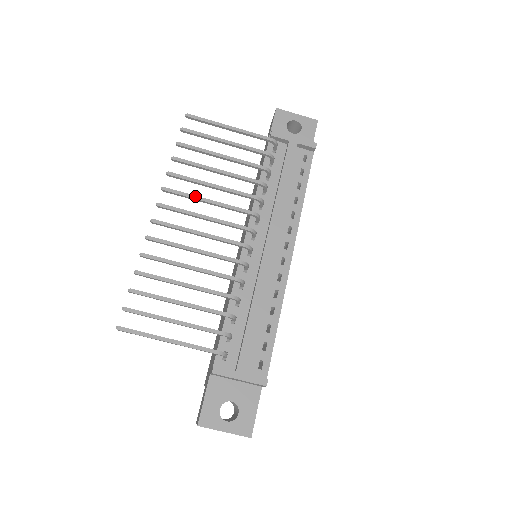
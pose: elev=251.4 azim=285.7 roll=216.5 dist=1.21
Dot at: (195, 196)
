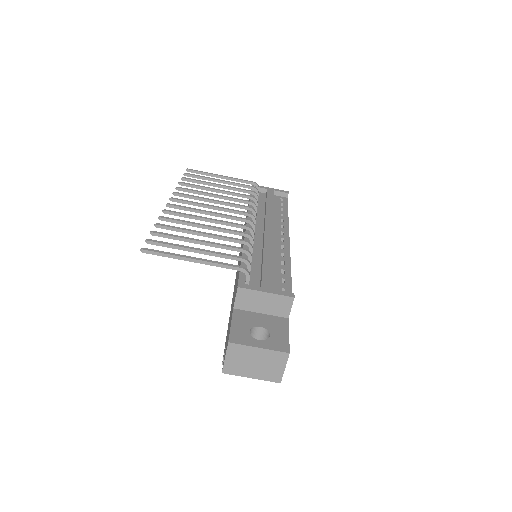
Dot at: (201, 197)
